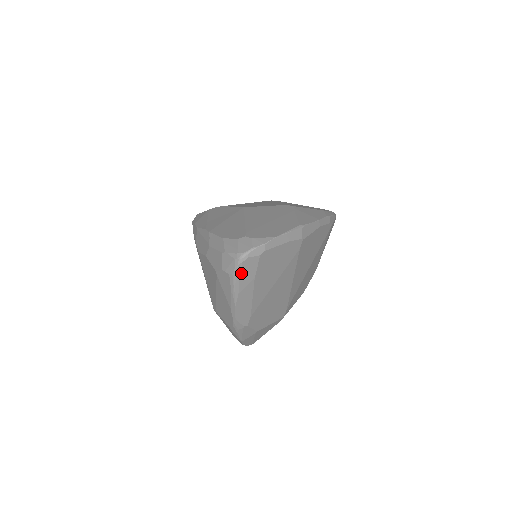
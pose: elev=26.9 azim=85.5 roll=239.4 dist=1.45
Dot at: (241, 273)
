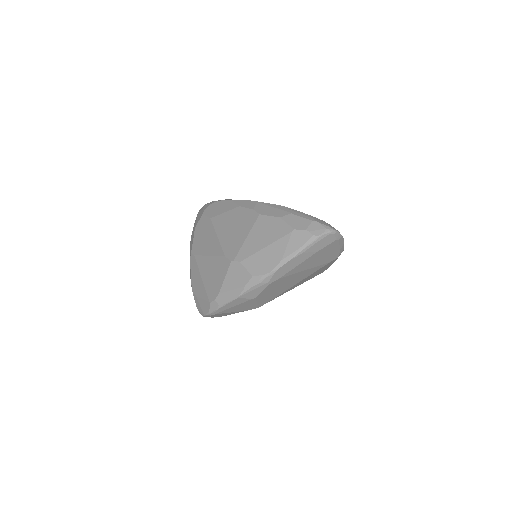
Dot at: (321, 240)
